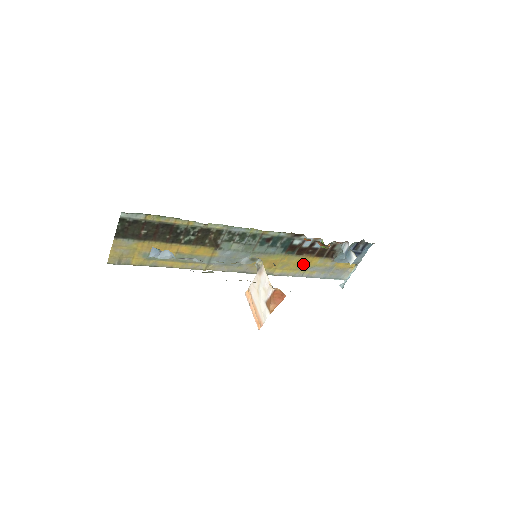
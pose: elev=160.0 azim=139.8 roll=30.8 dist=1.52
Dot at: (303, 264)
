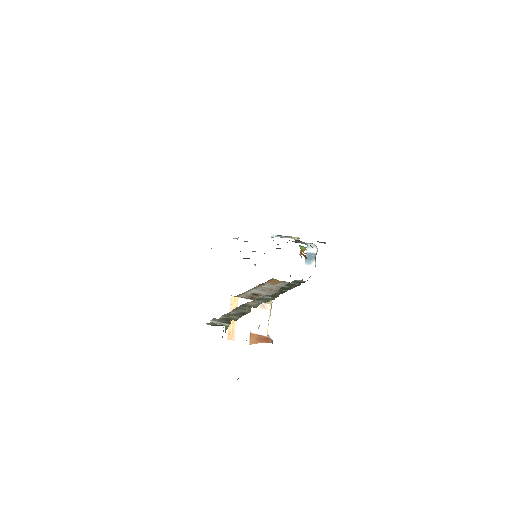
Dot at: occluded
